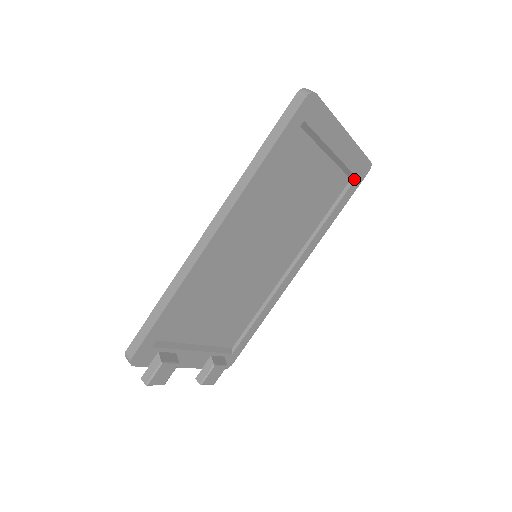
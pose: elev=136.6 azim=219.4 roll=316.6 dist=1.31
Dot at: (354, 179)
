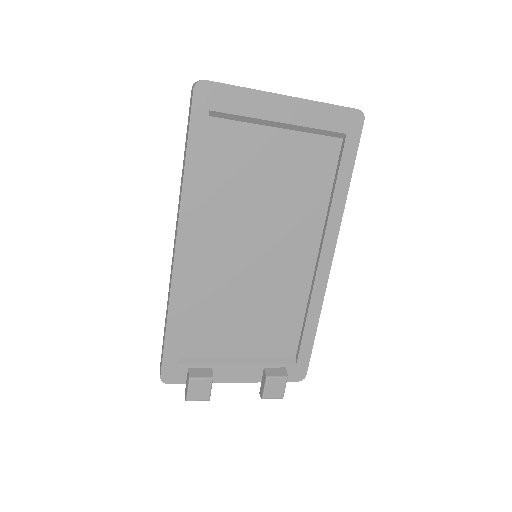
Dot at: (345, 137)
